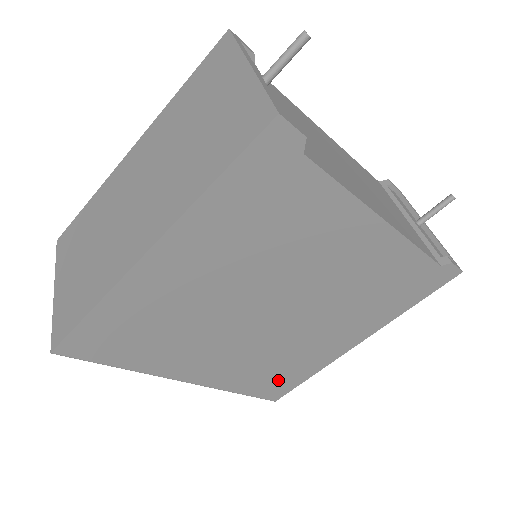
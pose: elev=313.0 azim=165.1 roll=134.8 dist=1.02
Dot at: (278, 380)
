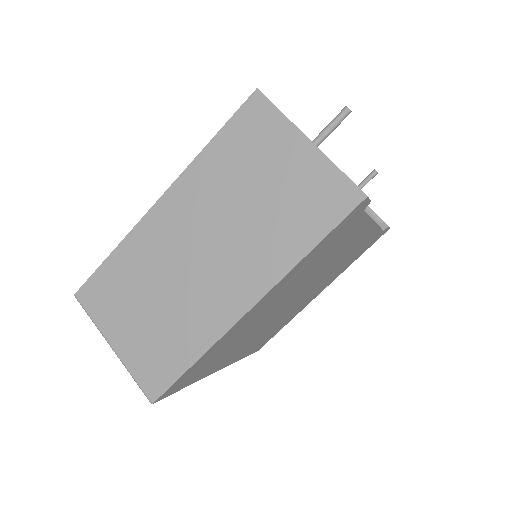
Dot at: occluded
